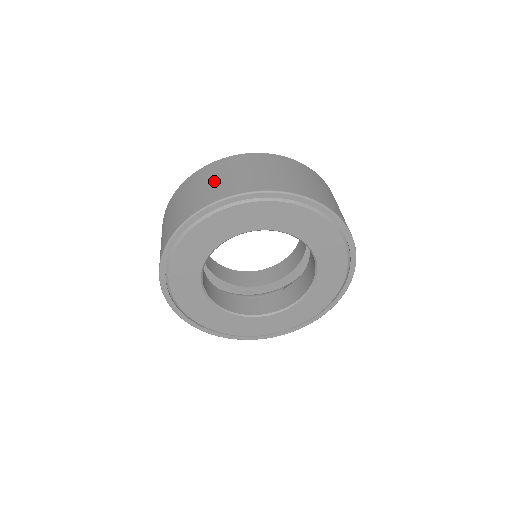
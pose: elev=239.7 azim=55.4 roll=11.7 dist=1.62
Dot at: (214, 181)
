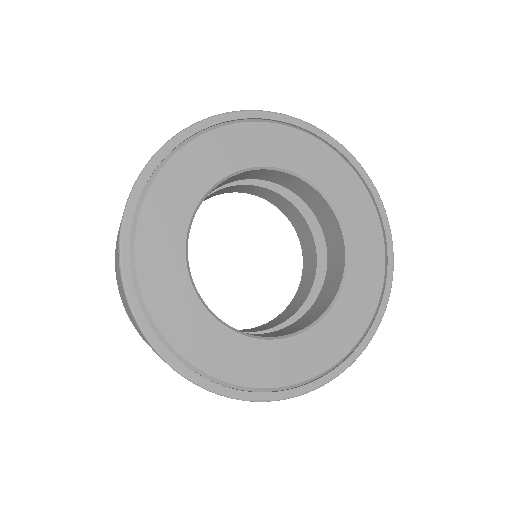
Dot at: occluded
